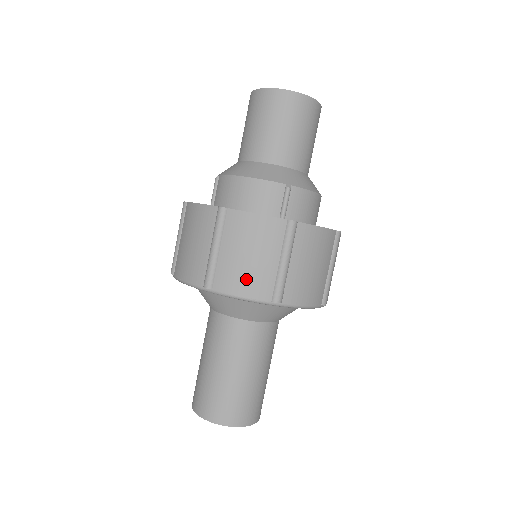
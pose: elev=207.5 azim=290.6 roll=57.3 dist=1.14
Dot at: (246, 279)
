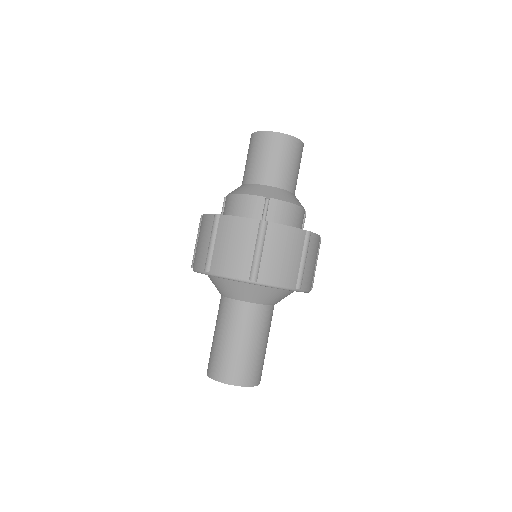
Dot at: (231, 263)
